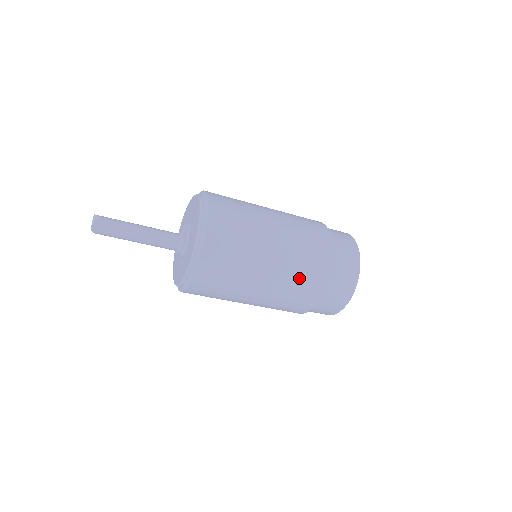
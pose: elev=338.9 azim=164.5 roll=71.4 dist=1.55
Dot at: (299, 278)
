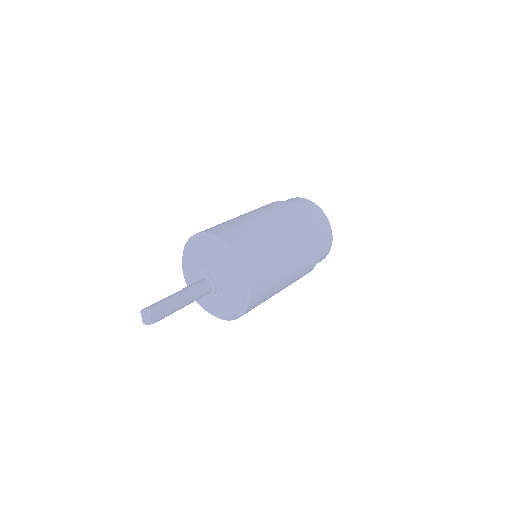
Dot at: (305, 251)
